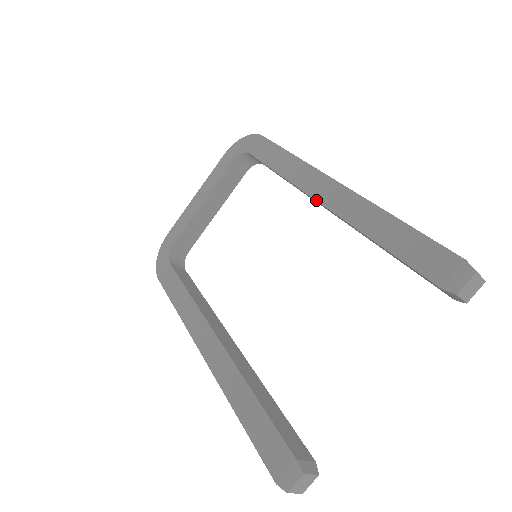
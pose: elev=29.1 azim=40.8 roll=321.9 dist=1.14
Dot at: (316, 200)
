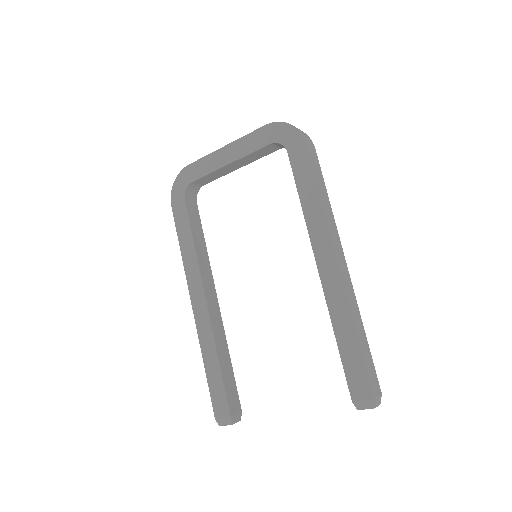
Dot at: (317, 265)
